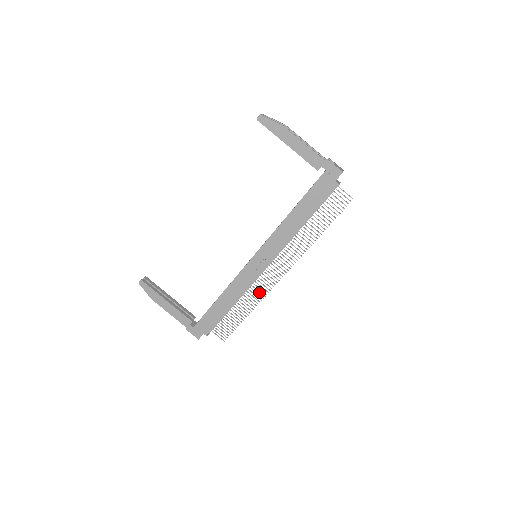
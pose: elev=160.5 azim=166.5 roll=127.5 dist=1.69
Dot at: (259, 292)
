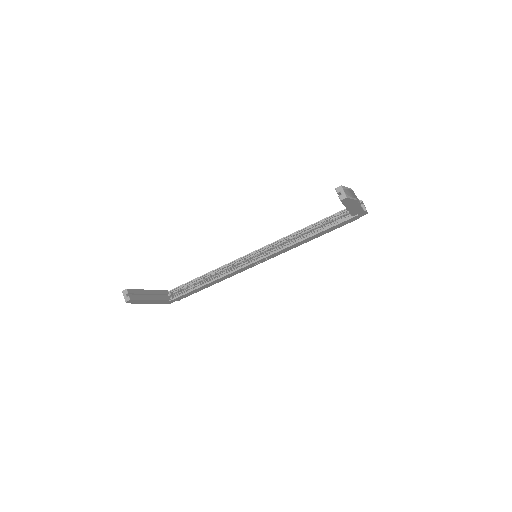
Dot at: occluded
